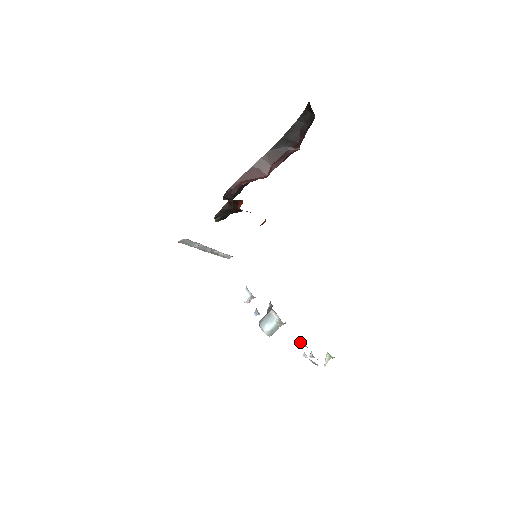
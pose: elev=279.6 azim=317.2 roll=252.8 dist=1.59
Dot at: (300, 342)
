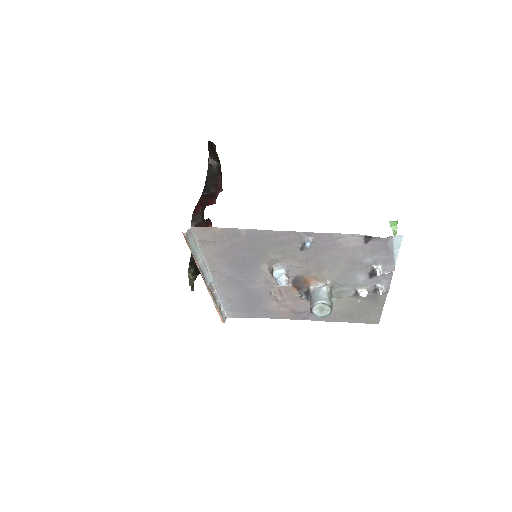
Dot at: (360, 292)
